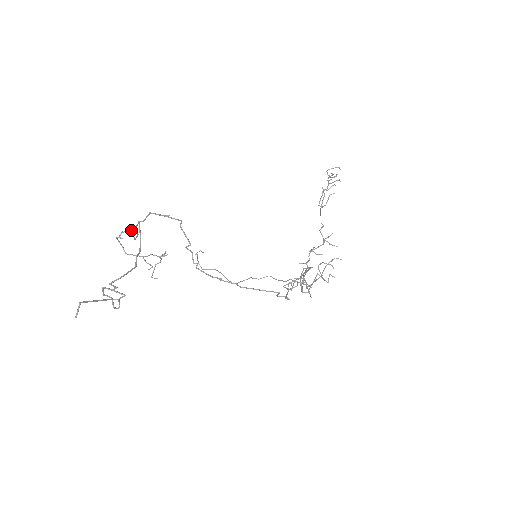
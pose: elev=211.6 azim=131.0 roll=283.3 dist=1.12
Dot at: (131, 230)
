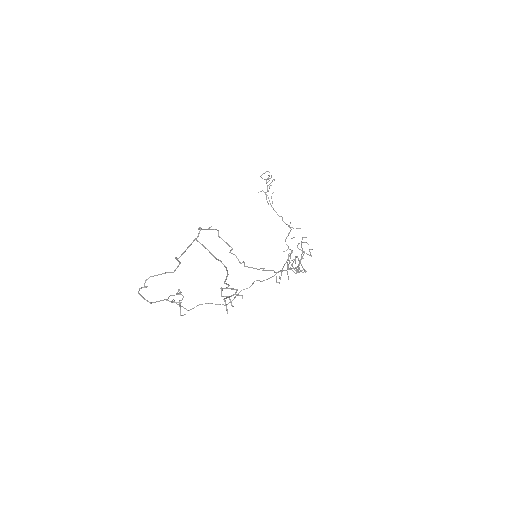
Dot at: (176, 259)
